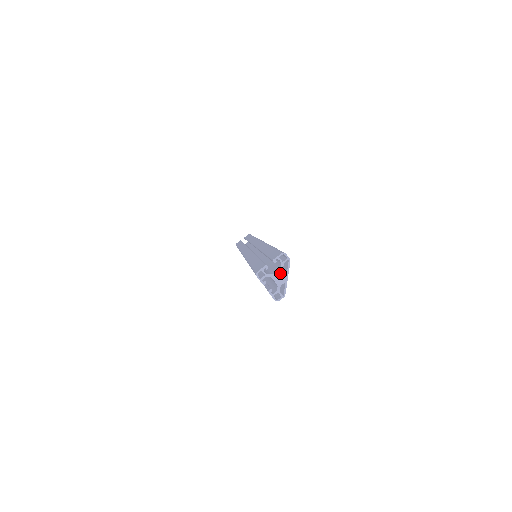
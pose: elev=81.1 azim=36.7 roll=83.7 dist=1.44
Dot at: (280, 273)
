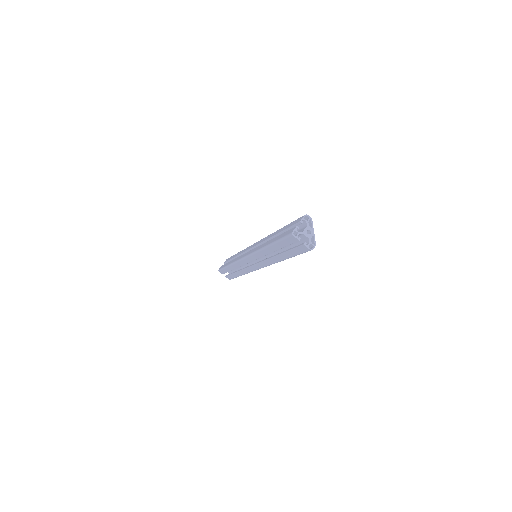
Dot at: (308, 229)
